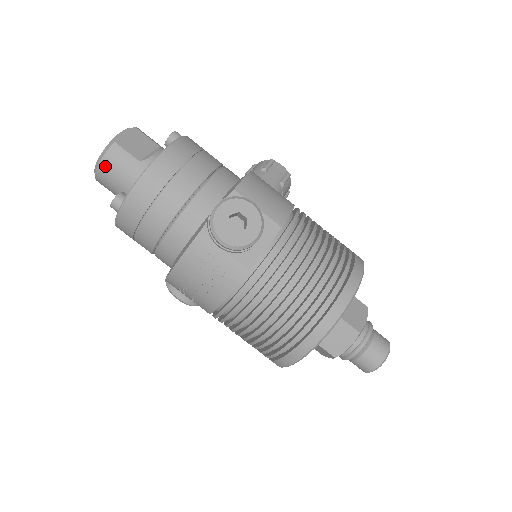
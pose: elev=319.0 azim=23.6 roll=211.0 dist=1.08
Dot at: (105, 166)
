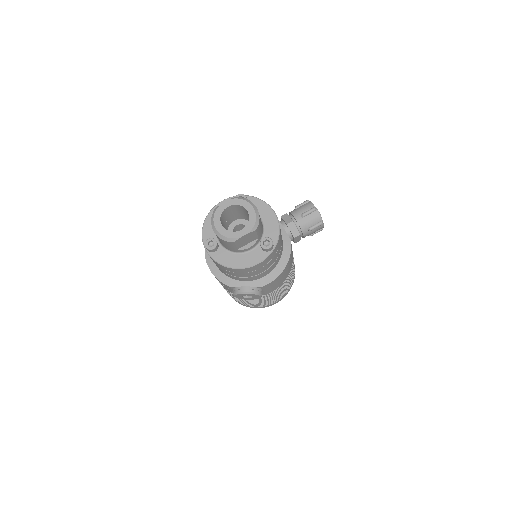
Dot at: (219, 238)
